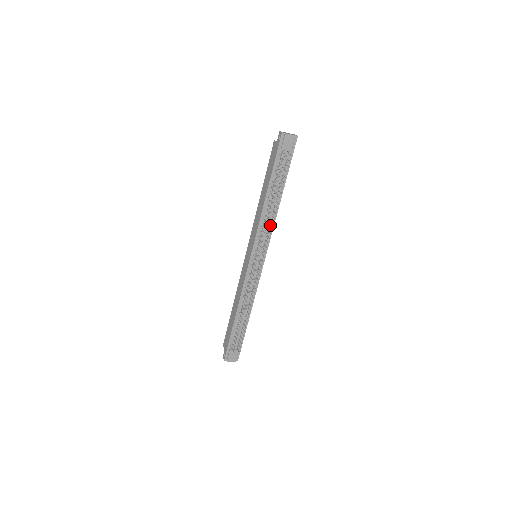
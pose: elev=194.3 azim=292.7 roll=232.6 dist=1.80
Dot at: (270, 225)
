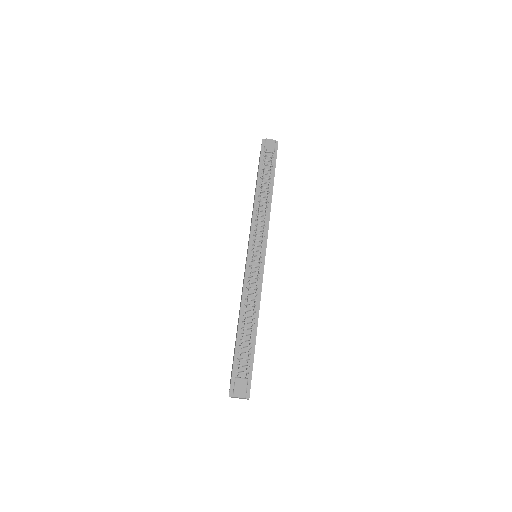
Dot at: (265, 219)
